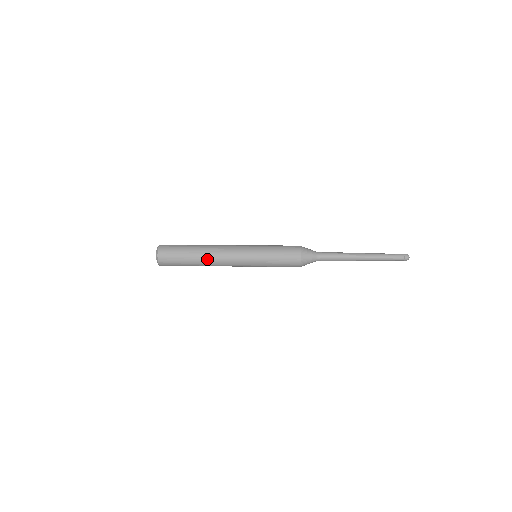
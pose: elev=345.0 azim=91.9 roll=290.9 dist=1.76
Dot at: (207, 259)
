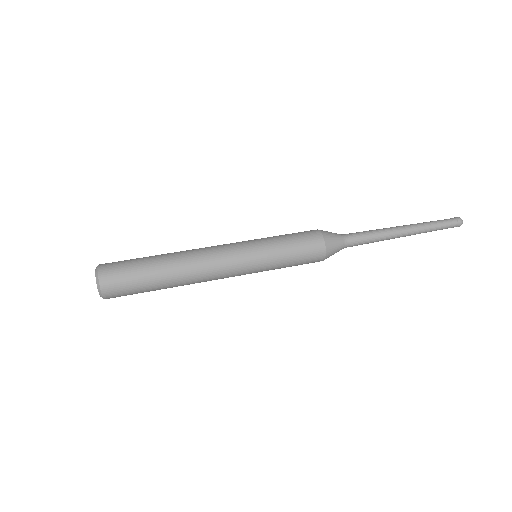
Dot at: (182, 265)
